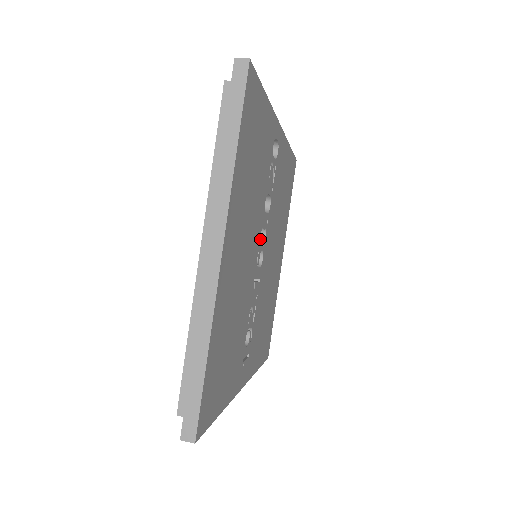
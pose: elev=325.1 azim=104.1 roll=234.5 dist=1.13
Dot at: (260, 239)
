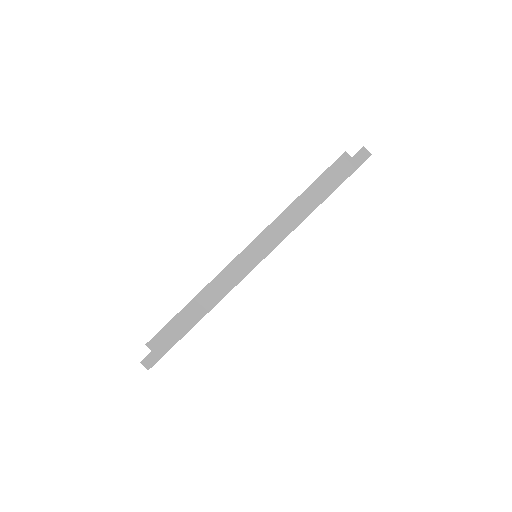
Dot at: occluded
